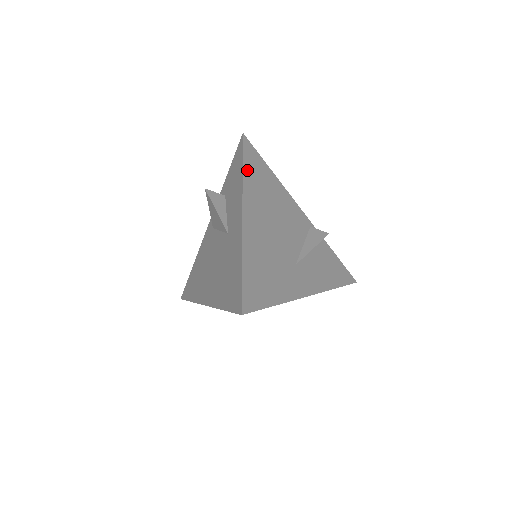
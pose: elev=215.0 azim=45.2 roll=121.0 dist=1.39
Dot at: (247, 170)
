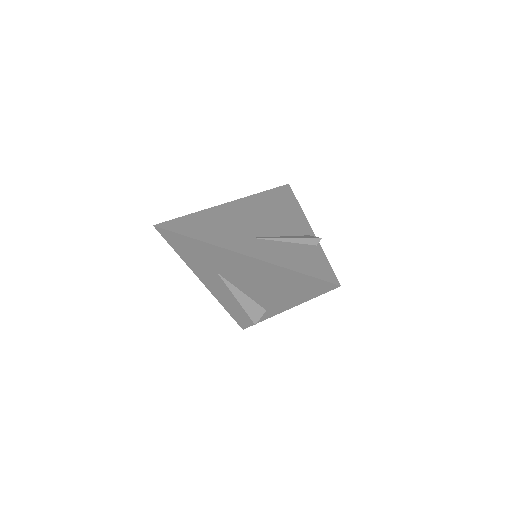
Dot at: (265, 194)
